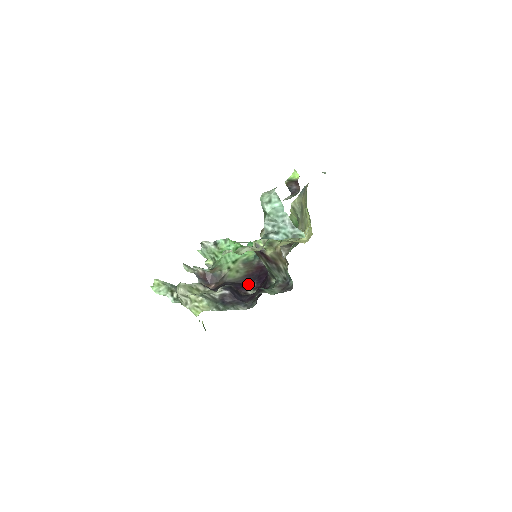
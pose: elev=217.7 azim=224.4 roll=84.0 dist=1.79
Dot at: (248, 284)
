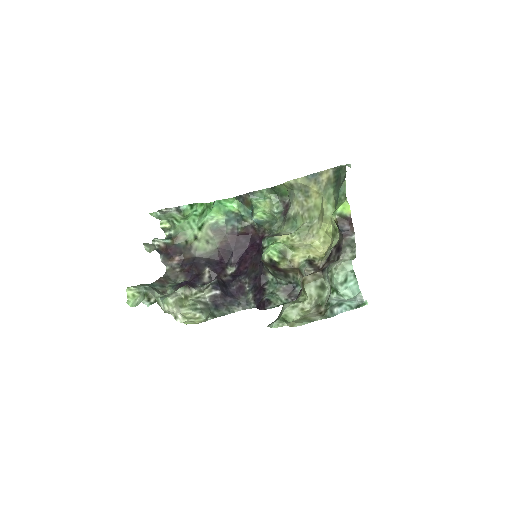
Dot at: (224, 260)
